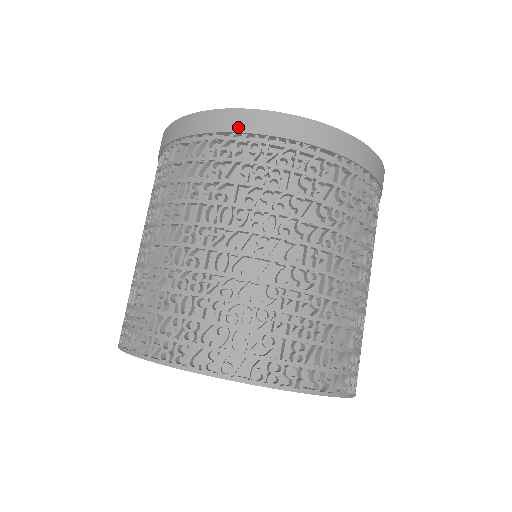
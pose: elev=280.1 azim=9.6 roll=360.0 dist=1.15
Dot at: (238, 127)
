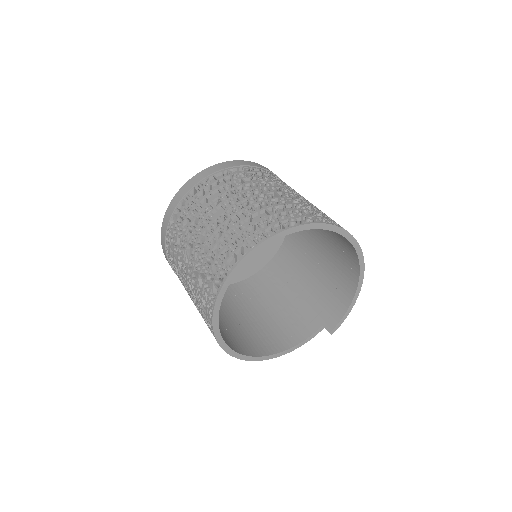
Dot at: occluded
